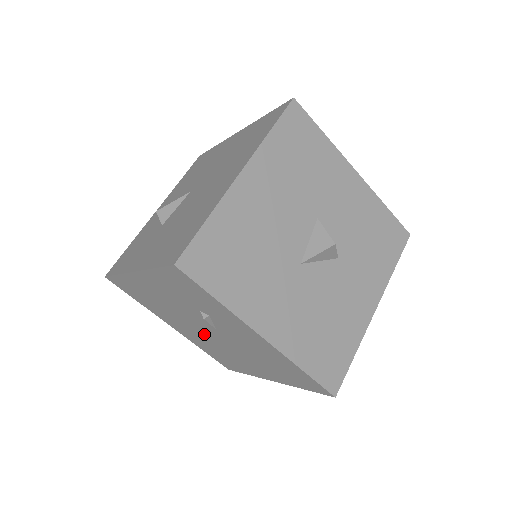
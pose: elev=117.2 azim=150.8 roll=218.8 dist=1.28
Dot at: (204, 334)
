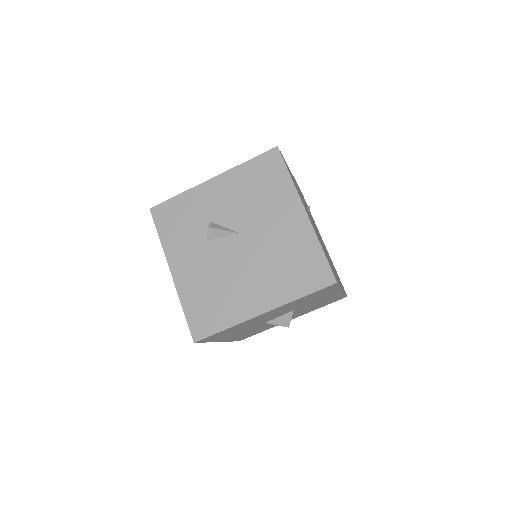
Dot at: occluded
